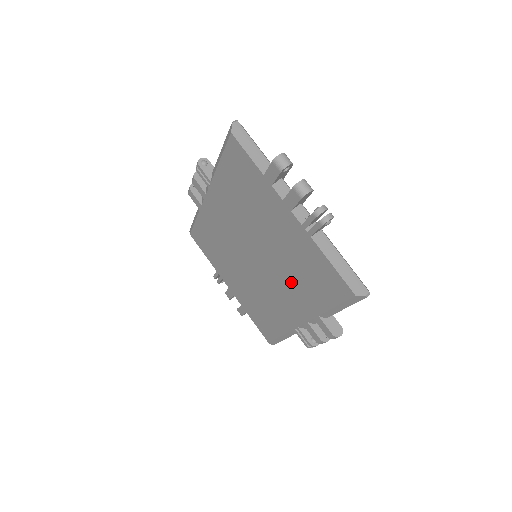
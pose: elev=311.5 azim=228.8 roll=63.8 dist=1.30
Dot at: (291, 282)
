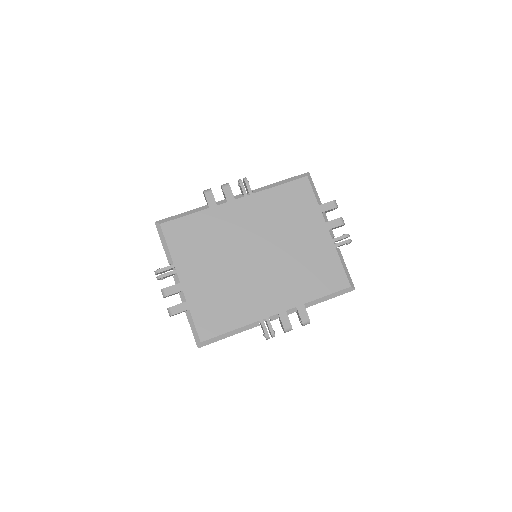
Dot at: (291, 277)
